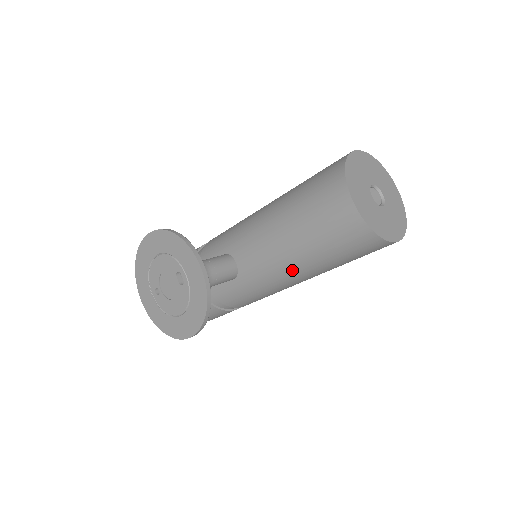
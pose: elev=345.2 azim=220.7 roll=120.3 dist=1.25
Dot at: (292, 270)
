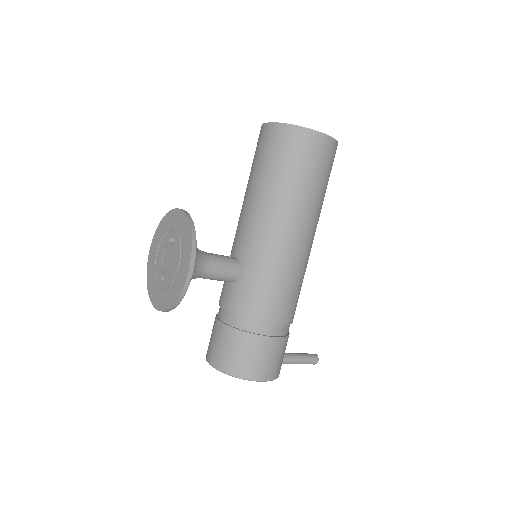
Dot at: (272, 215)
